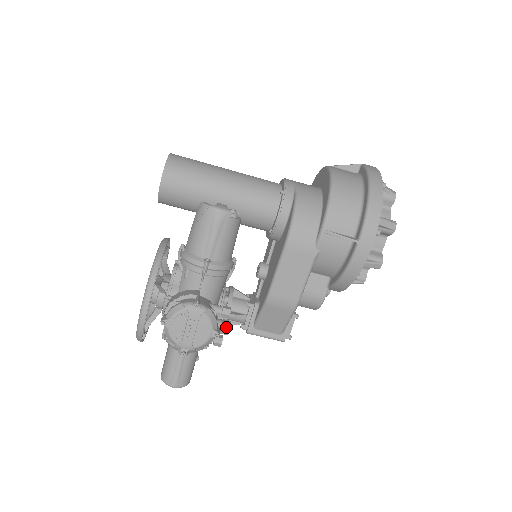
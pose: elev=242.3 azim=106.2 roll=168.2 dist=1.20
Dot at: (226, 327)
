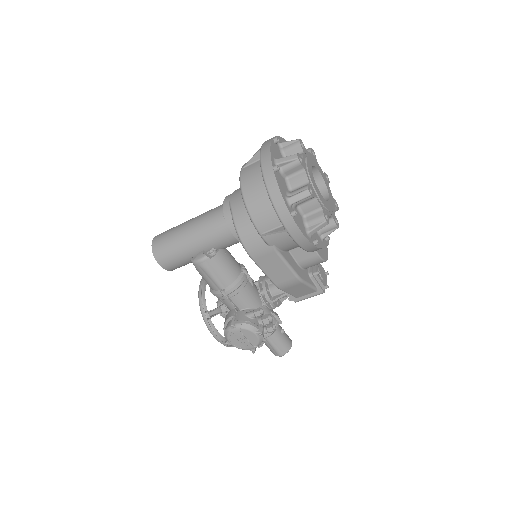
Dot at: (266, 321)
